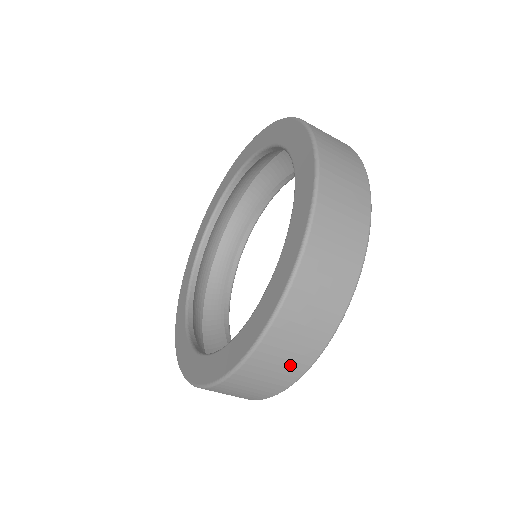
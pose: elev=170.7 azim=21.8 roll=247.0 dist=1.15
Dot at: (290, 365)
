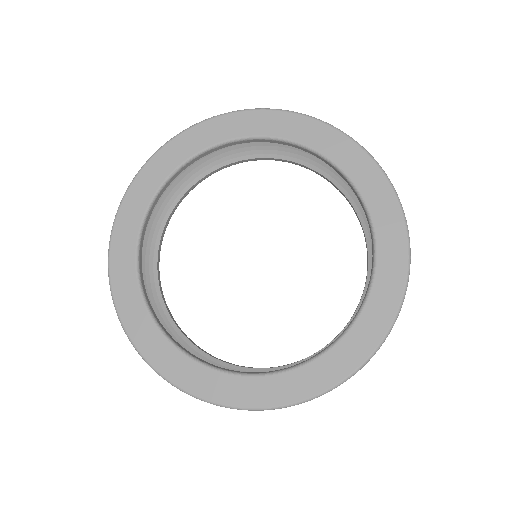
Dot at: occluded
